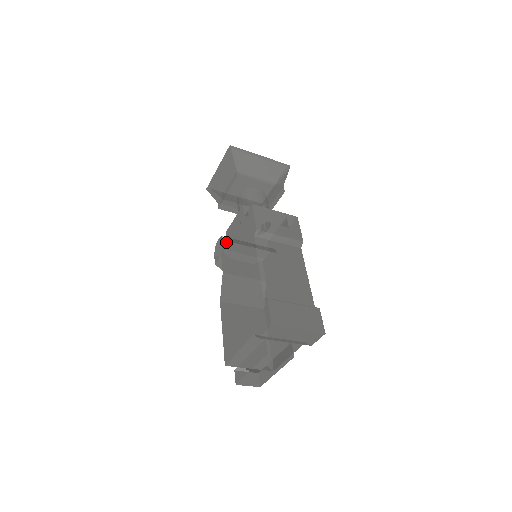
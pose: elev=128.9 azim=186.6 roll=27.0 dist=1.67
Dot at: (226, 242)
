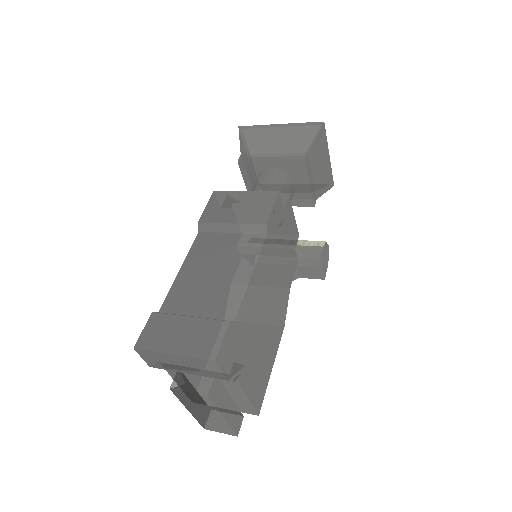
Dot at: occluded
